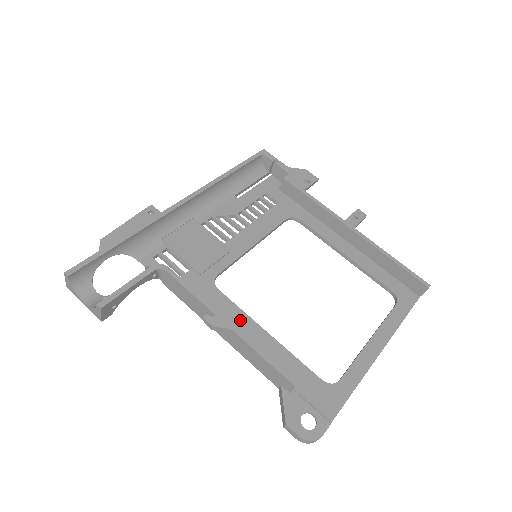
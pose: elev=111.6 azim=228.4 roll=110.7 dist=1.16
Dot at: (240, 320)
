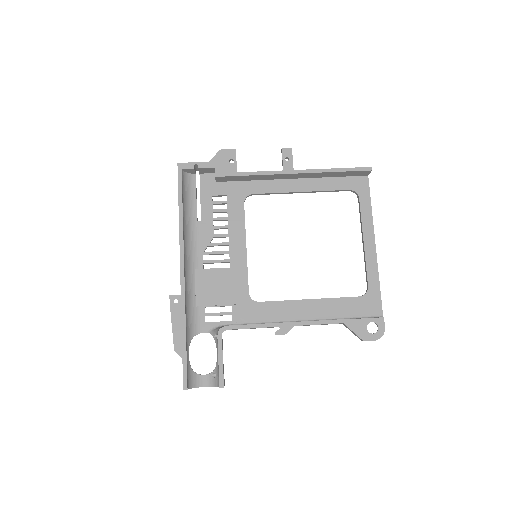
Dot at: (288, 308)
